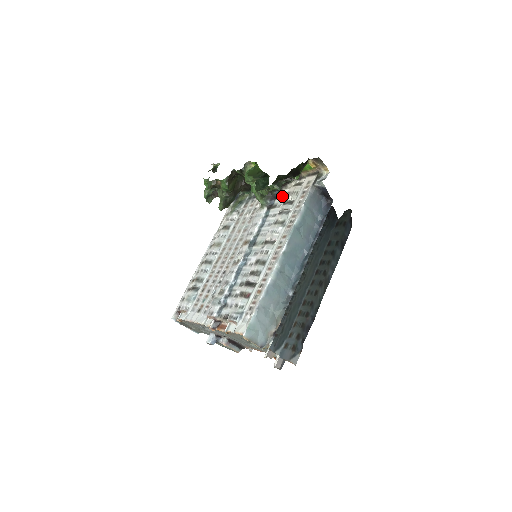
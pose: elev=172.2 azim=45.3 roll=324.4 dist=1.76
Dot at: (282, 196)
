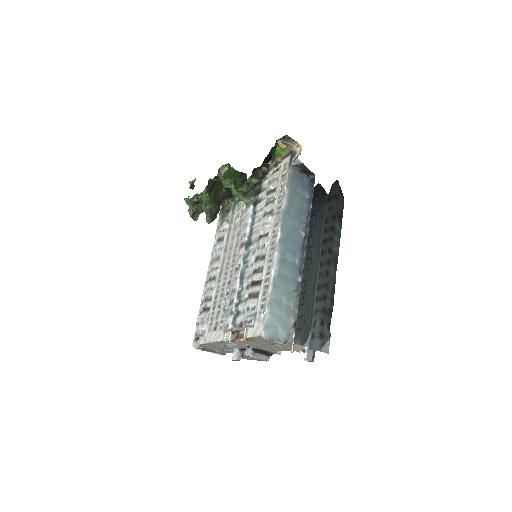
Dot at: (264, 188)
